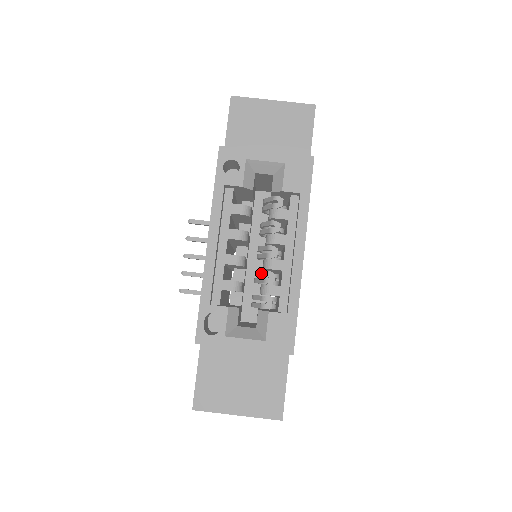
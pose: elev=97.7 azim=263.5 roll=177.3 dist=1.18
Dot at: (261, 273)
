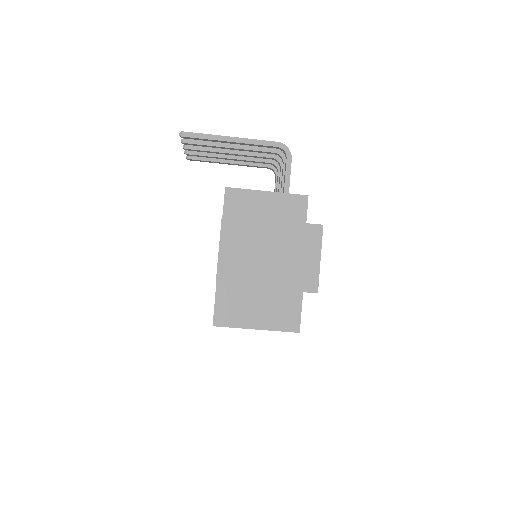
Dot at: occluded
